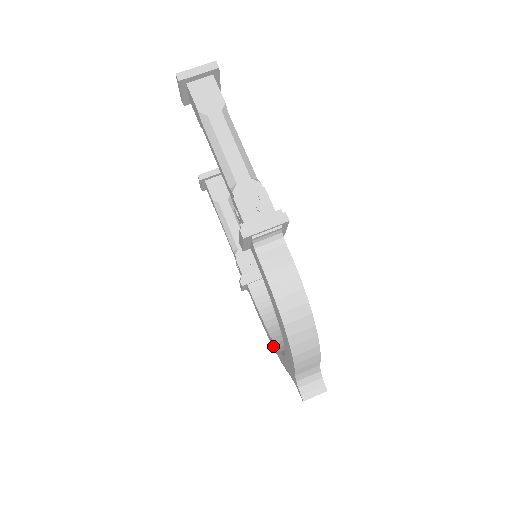
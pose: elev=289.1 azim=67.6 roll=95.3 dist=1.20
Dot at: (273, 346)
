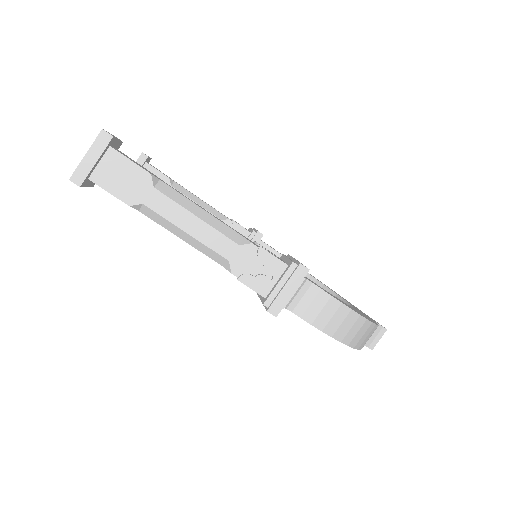
Dot at: occluded
